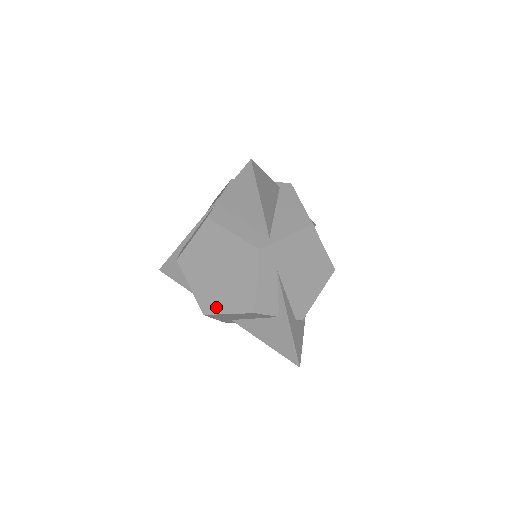
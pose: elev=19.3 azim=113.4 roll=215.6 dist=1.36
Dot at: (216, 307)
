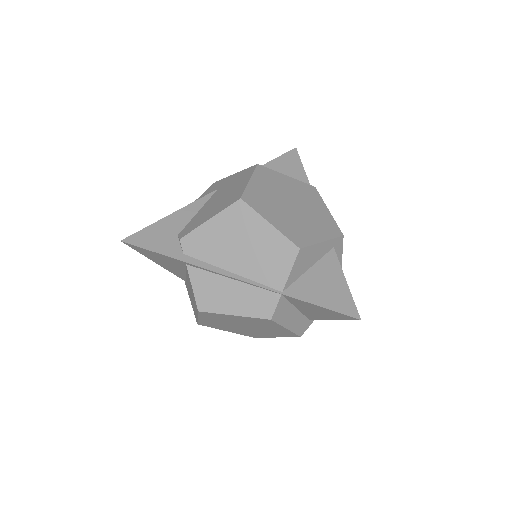
Dot at: (217, 328)
